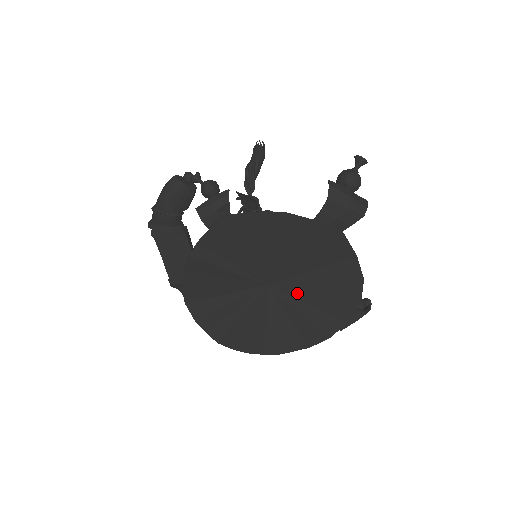
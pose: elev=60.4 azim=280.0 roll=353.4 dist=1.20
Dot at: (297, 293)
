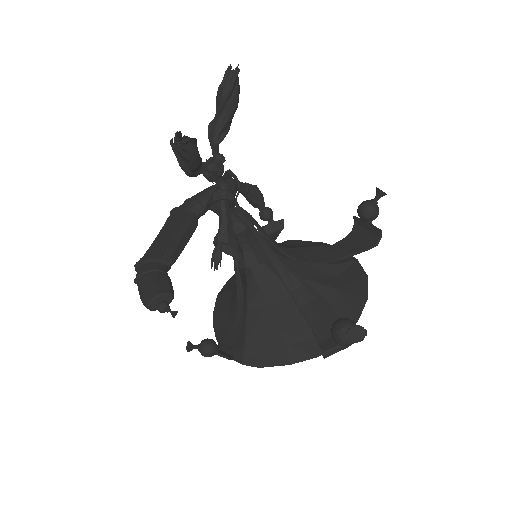
Dot at: occluded
